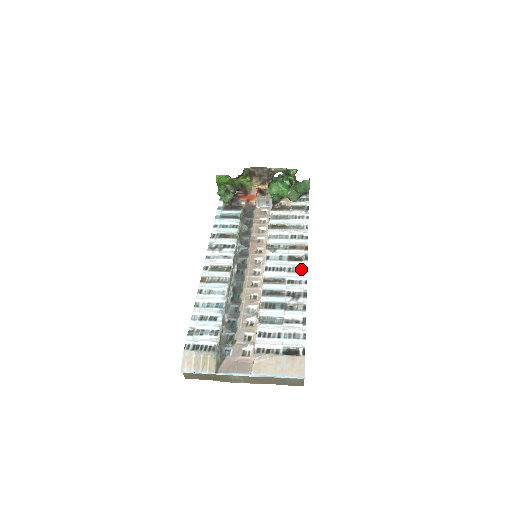
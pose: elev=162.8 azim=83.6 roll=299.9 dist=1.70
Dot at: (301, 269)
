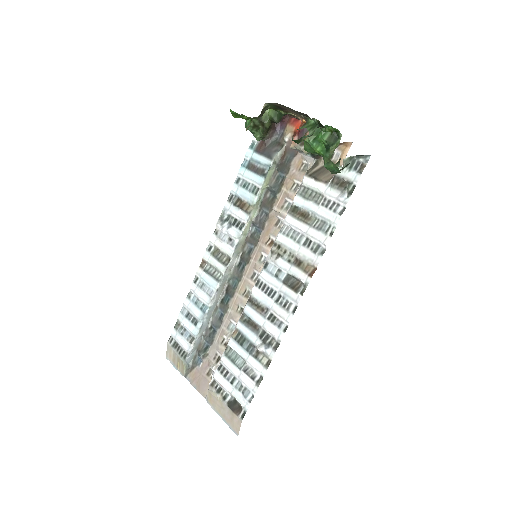
Dot at: (290, 305)
